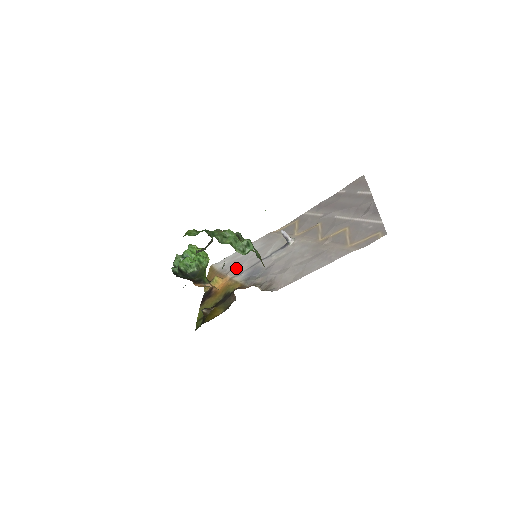
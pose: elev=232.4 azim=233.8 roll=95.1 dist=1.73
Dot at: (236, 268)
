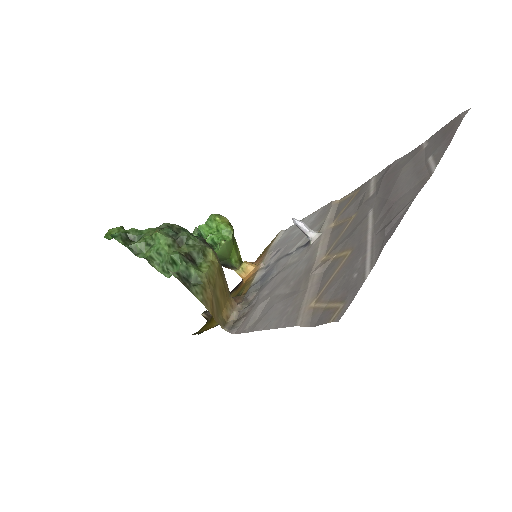
Dot at: (274, 253)
